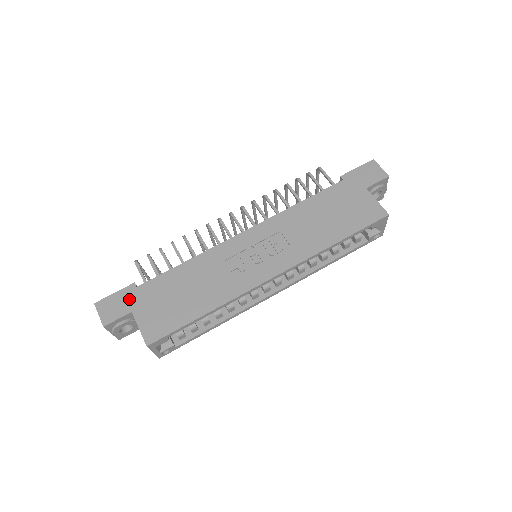
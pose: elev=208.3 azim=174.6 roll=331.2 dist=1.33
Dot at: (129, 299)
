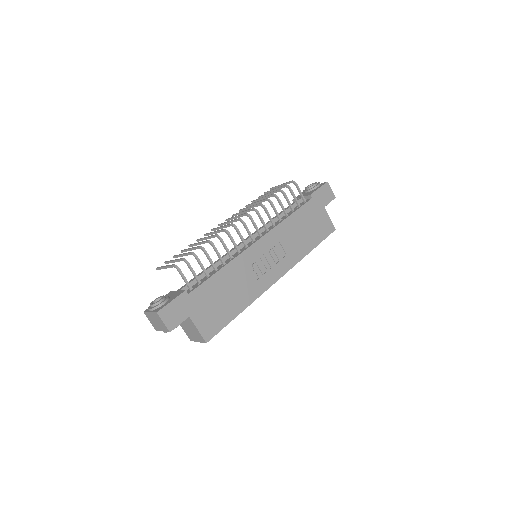
Dot at: (185, 306)
